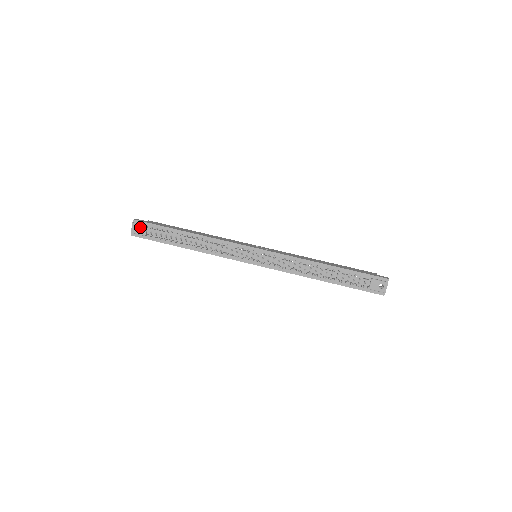
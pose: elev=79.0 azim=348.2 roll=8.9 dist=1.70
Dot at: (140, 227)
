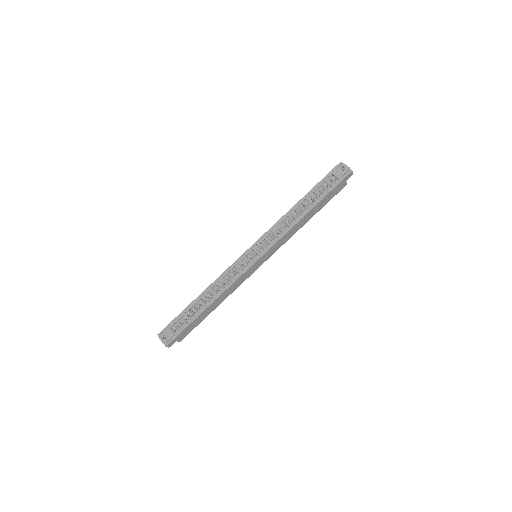
Dot at: (166, 333)
